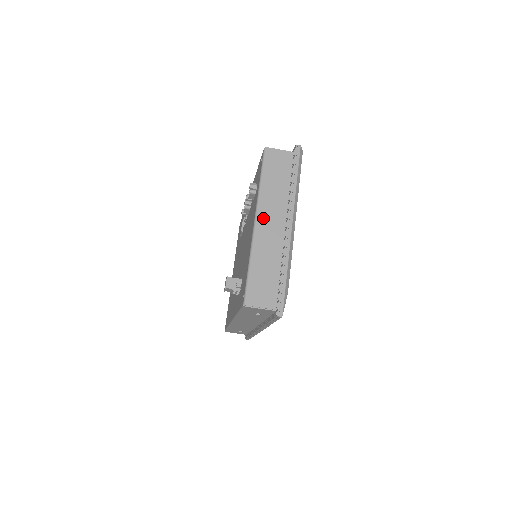
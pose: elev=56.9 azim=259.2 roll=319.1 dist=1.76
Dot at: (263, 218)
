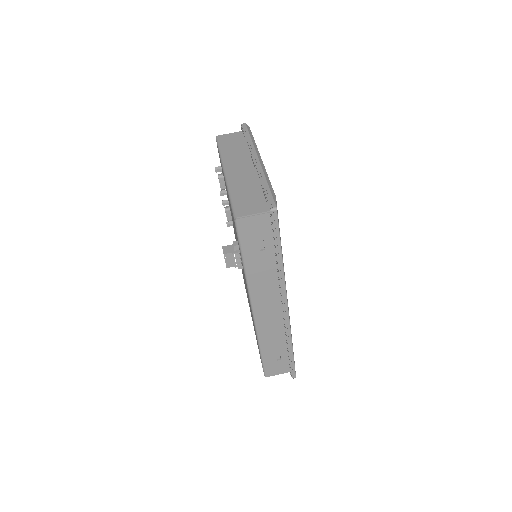
Dot at: (230, 167)
